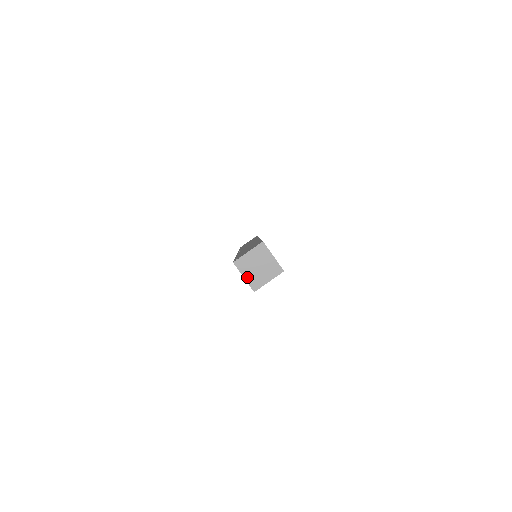
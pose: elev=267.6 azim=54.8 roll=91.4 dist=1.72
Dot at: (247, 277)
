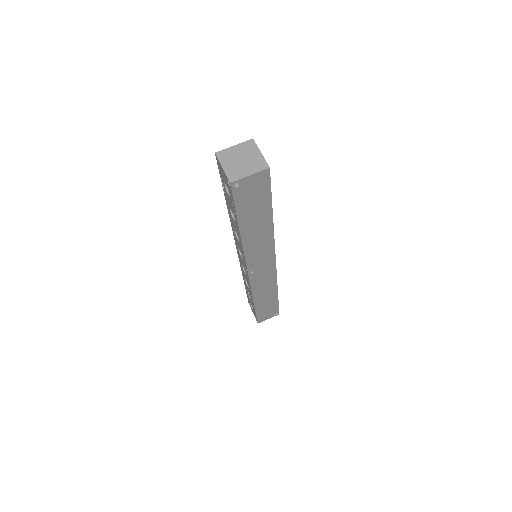
Dot at: (226, 168)
